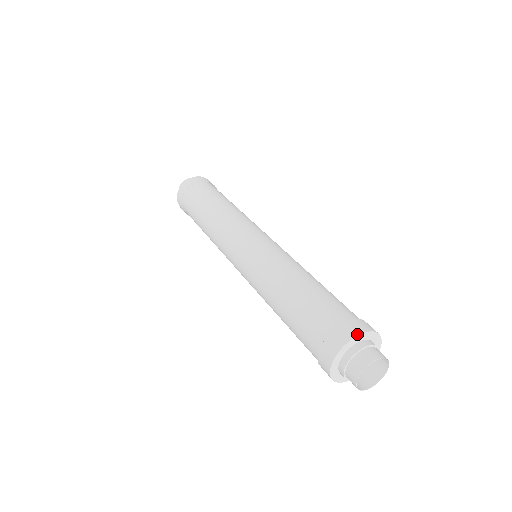
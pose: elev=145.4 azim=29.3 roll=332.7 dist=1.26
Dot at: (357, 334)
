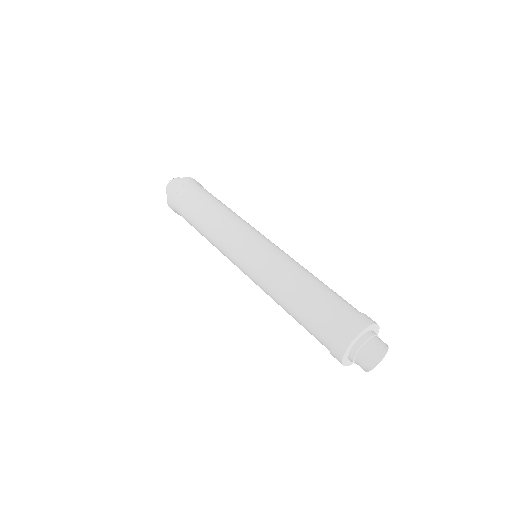
Dot at: (357, 334)
